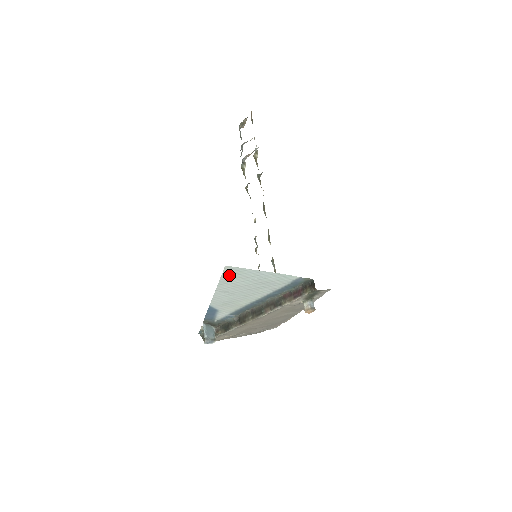
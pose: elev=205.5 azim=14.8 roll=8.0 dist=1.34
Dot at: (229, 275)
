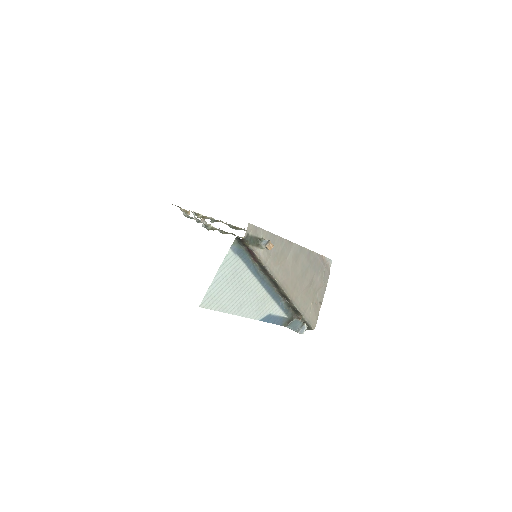
Dot at: (214, 304)
